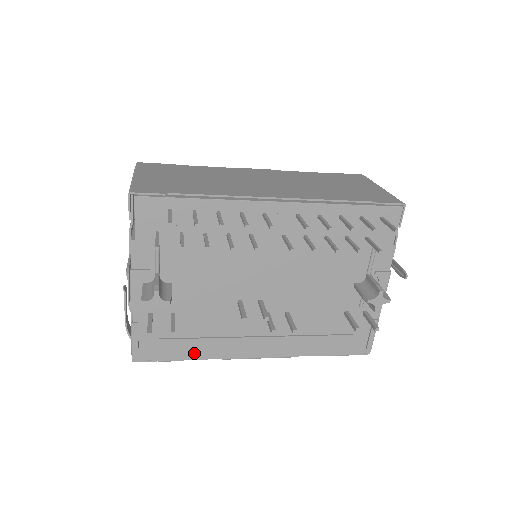
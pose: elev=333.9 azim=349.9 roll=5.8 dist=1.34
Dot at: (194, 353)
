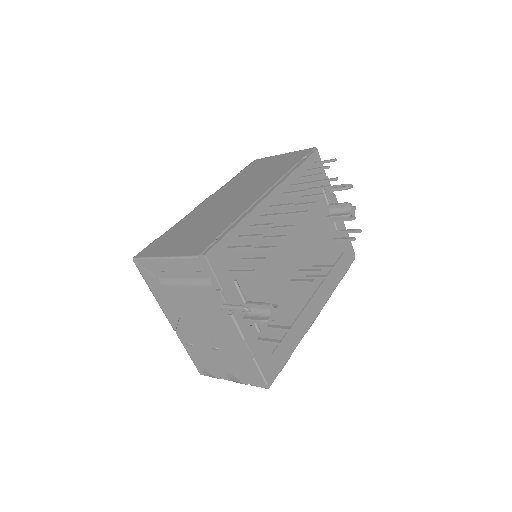
Dot at: (292, 344)
